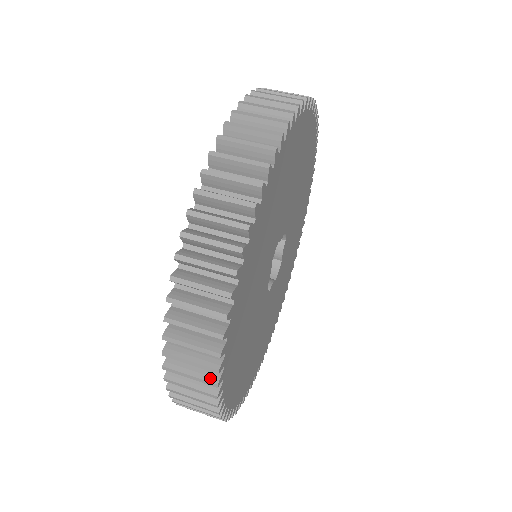
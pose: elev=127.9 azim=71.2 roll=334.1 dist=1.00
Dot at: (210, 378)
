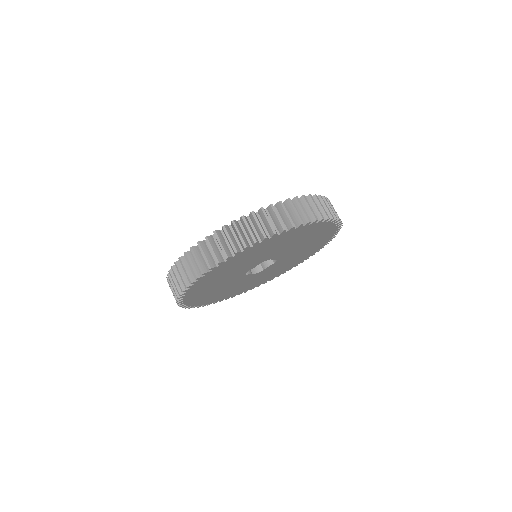
Dot at: (197, 273)
